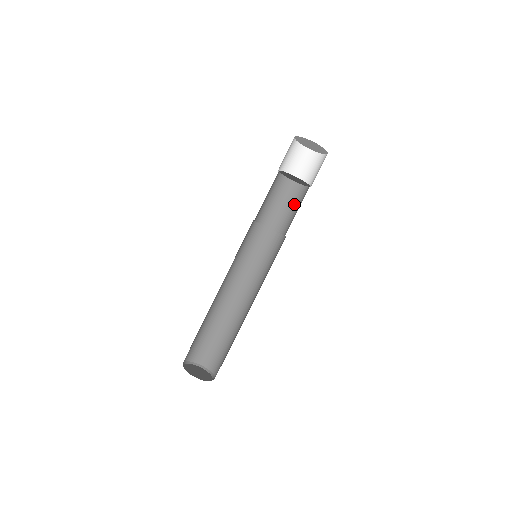
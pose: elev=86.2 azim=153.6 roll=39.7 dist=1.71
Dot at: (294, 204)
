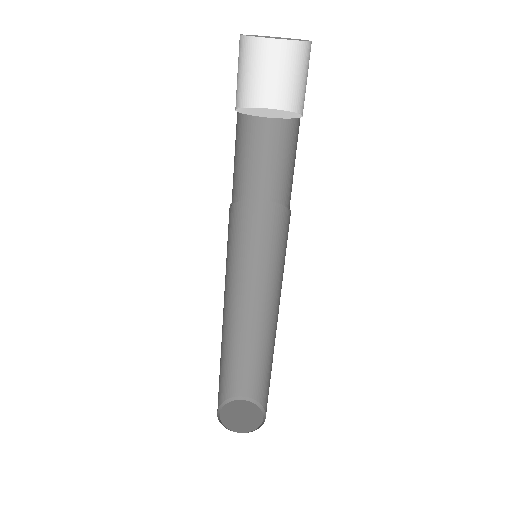
Dot at: (258, 146)
